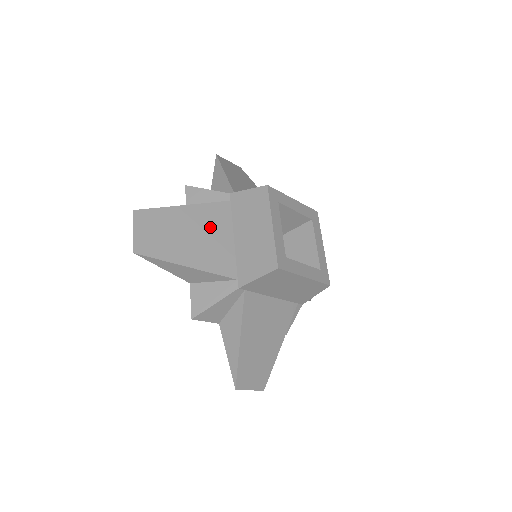
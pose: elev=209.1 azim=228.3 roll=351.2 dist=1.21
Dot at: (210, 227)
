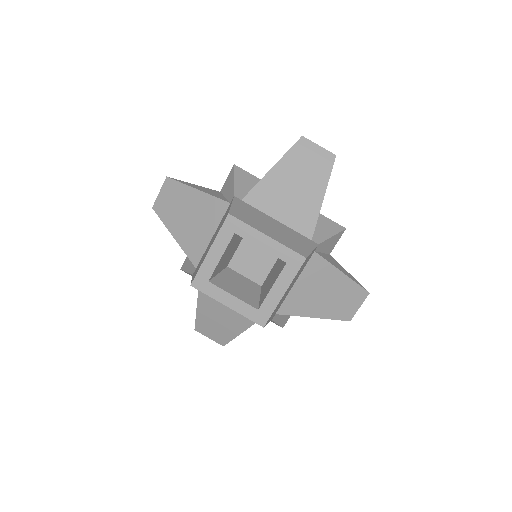
Dot at: (218, 304)
